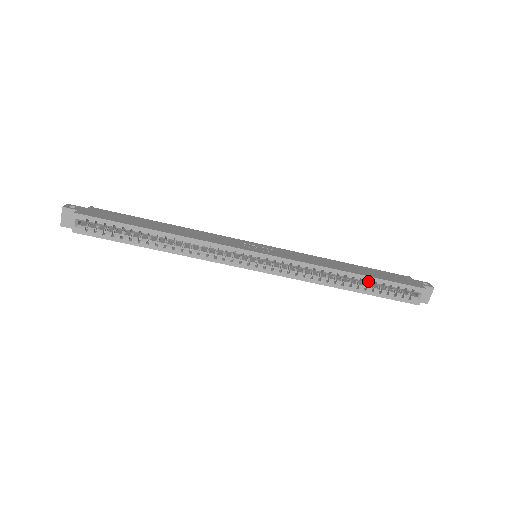
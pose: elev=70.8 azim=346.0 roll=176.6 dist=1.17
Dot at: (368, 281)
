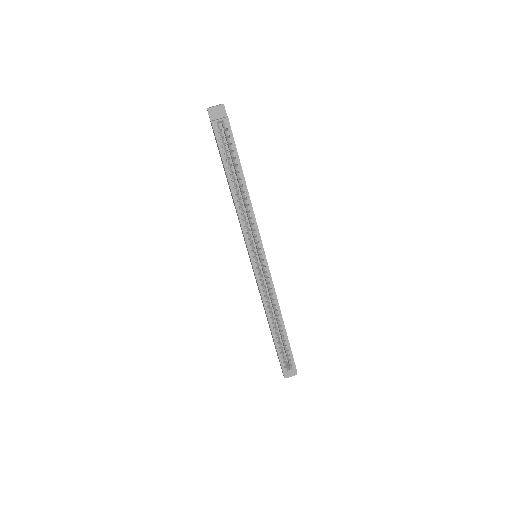
Dot at: (283, 335)
